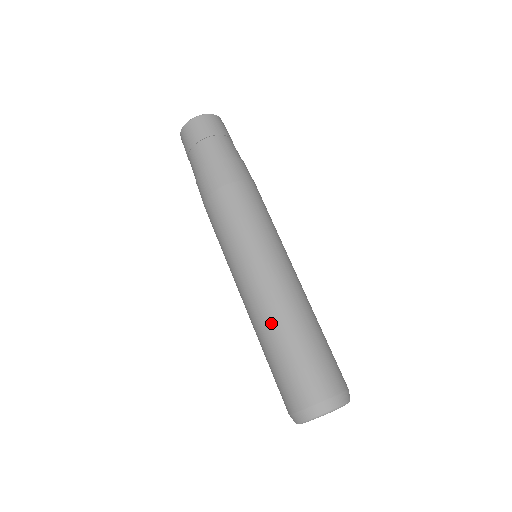
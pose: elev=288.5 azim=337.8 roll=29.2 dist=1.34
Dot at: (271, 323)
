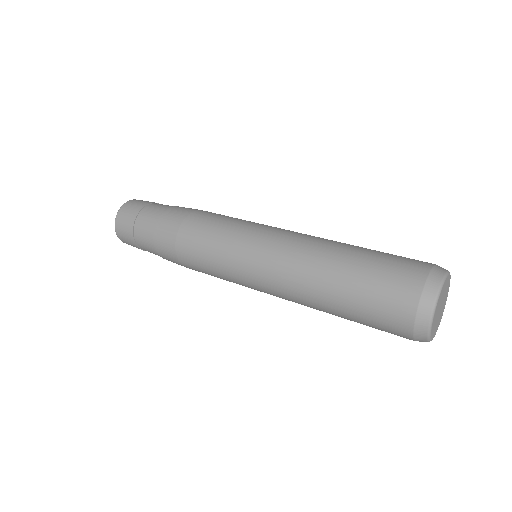
Dot at: (318, 265)
